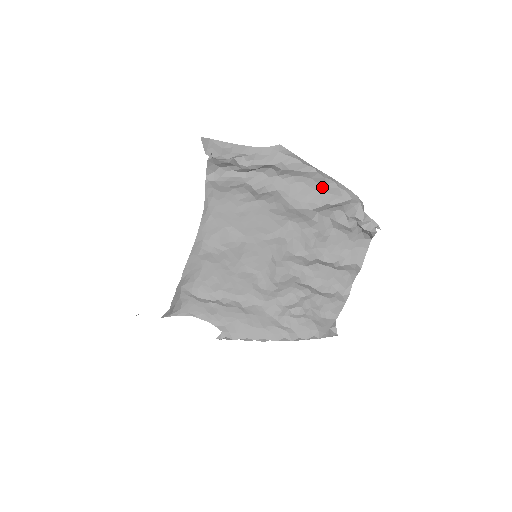
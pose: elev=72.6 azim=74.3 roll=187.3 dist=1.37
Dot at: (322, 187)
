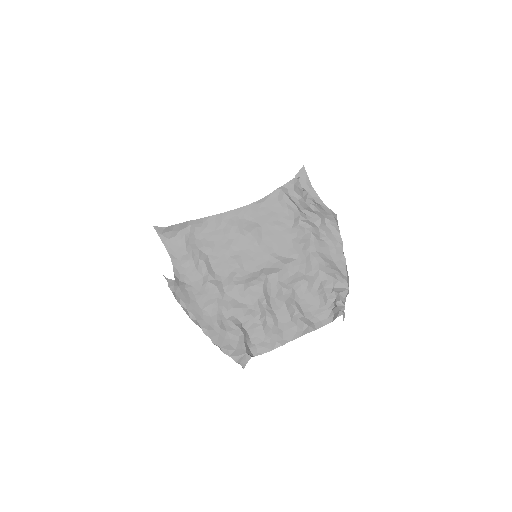
Dot at: (336, 258)
